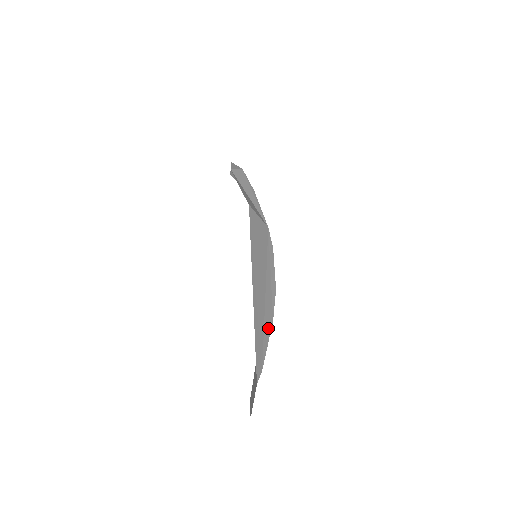
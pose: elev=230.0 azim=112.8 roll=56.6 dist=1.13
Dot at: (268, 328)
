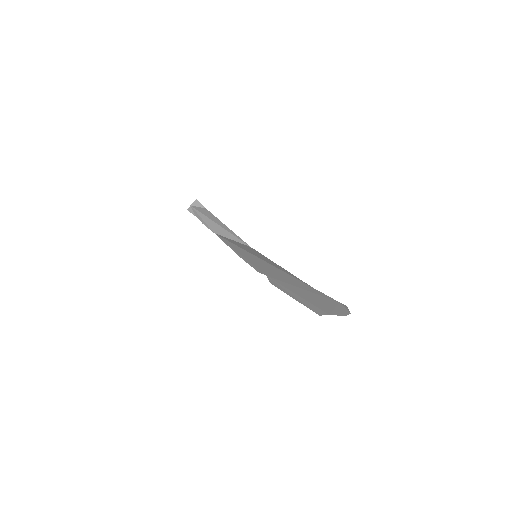
Dot at: occluded
